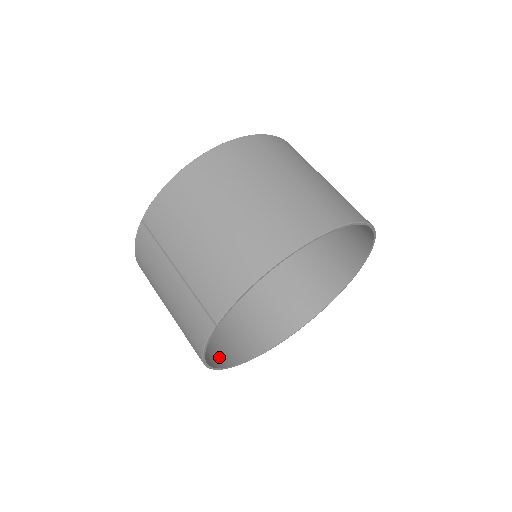
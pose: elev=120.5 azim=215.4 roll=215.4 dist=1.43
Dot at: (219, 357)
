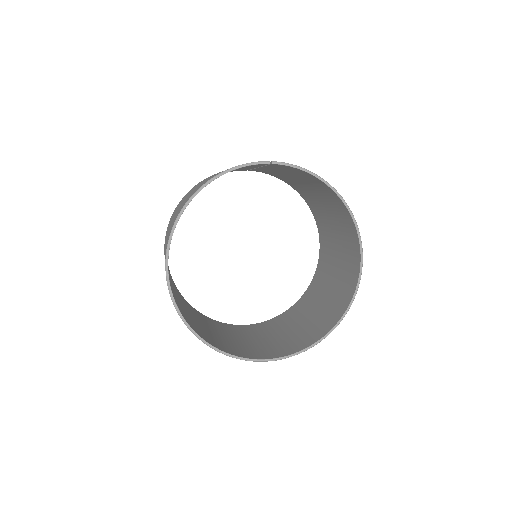
Dot at: occluded
